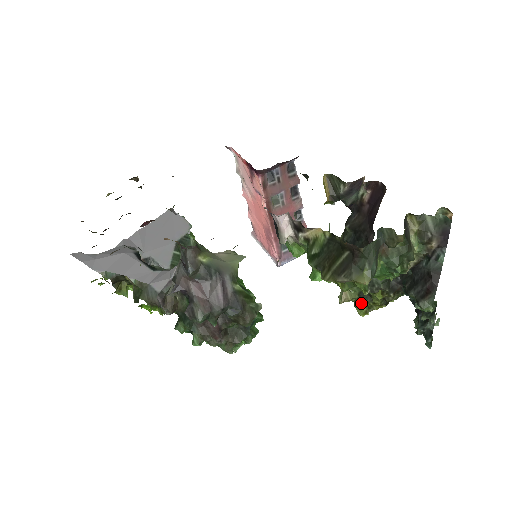
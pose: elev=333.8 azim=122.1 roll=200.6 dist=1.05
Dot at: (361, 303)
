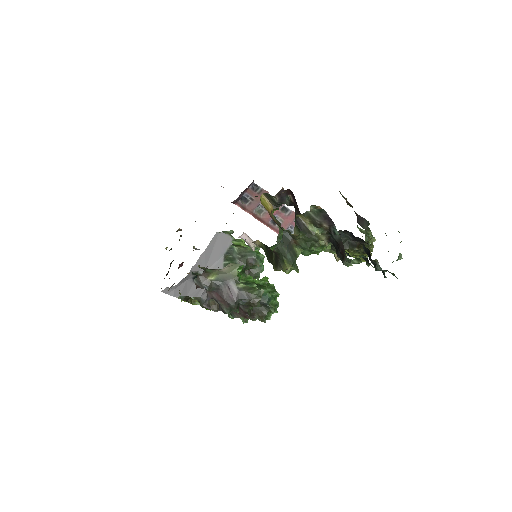
Dot at: occluded
